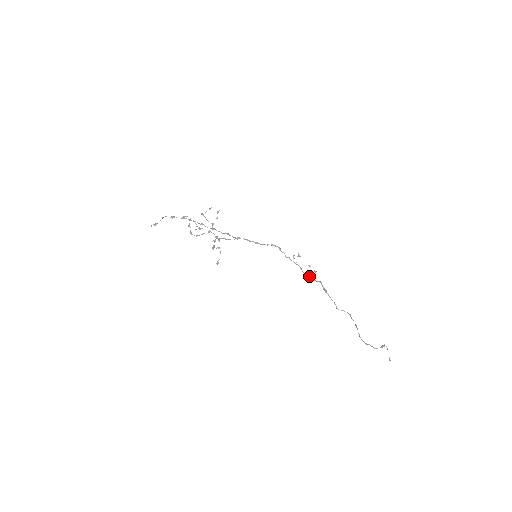
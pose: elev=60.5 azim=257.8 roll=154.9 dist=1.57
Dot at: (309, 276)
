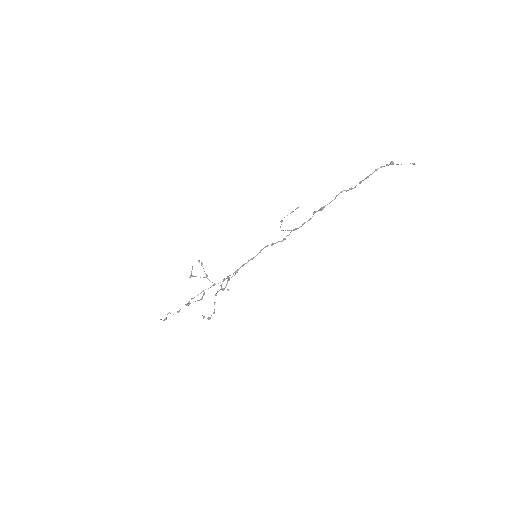
Dot at: occluded
